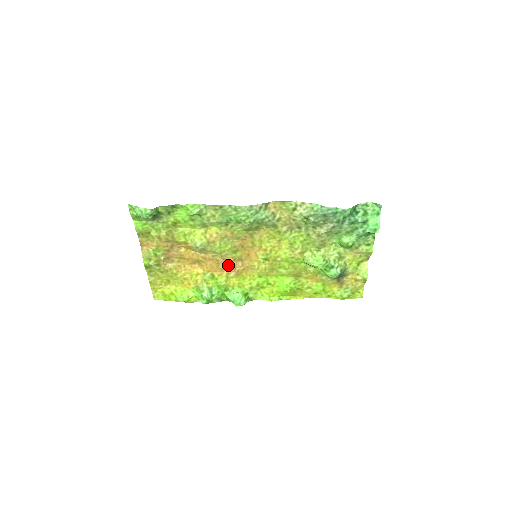
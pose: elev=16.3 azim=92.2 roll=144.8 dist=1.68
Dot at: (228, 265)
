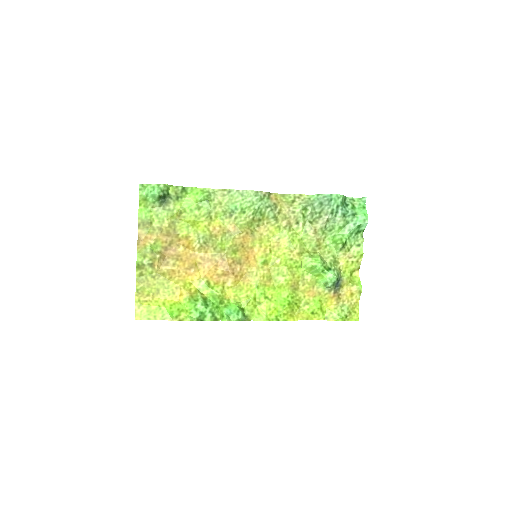
Dot at: (227, 268)
